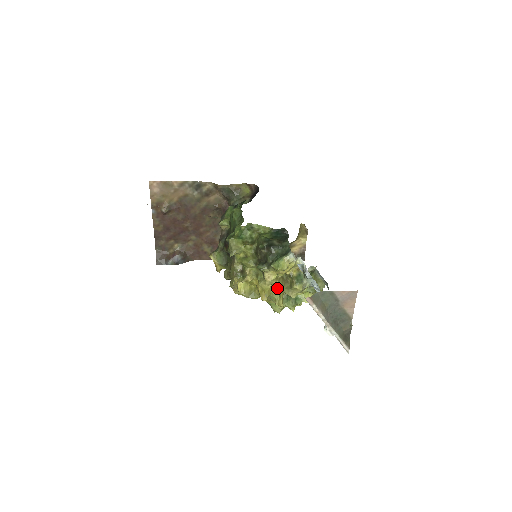
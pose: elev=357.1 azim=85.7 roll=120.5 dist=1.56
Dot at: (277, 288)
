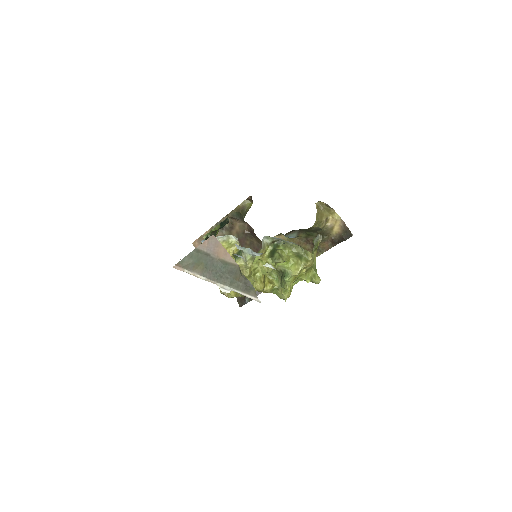
Dot at: occluded
